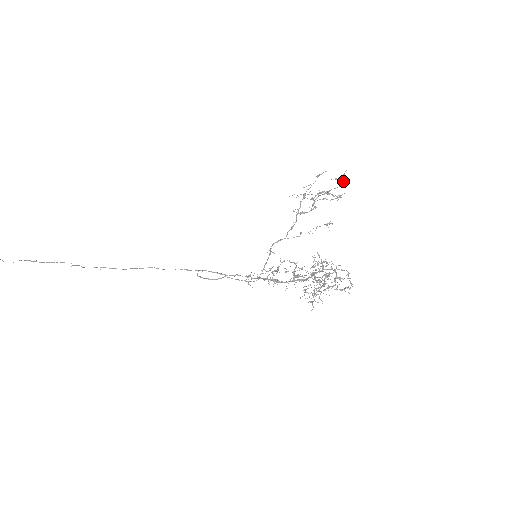
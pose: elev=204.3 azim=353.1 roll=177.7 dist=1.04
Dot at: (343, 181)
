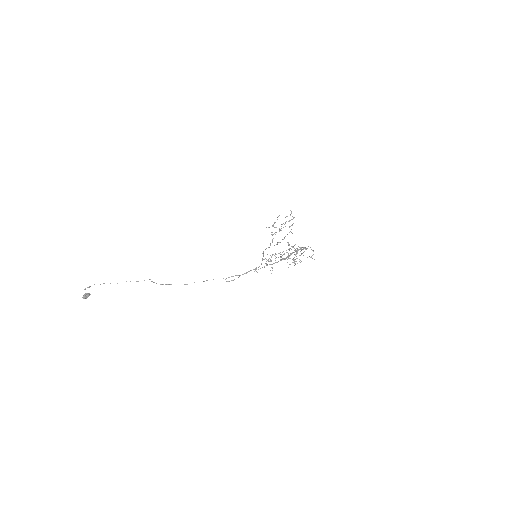
Dot at: (292, 216)
